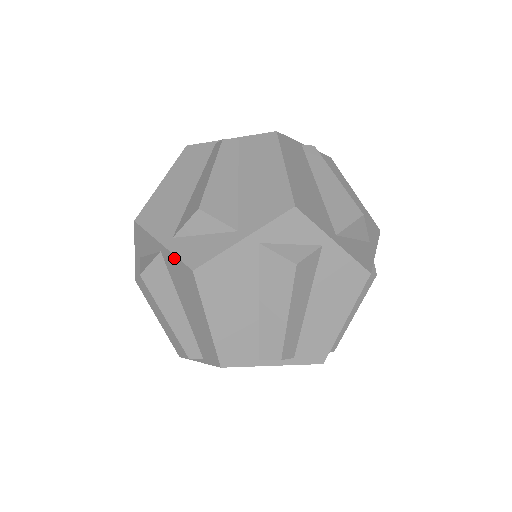
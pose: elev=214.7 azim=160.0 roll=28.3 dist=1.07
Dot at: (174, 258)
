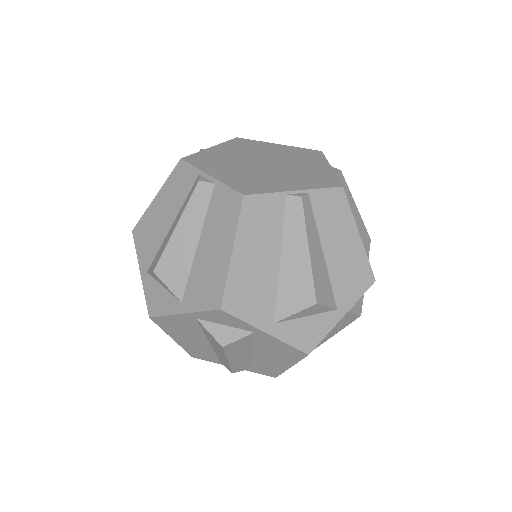
Dot at: (145, 292)
